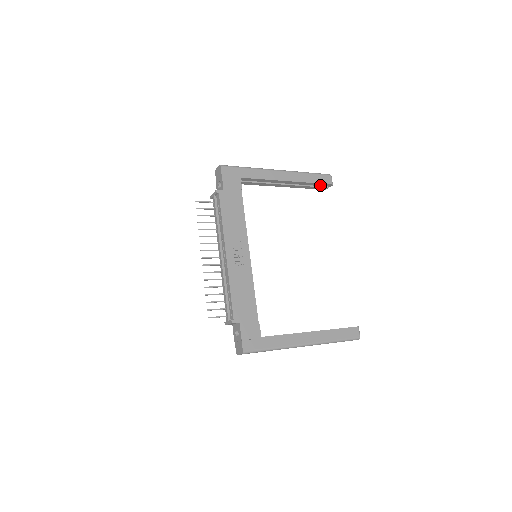
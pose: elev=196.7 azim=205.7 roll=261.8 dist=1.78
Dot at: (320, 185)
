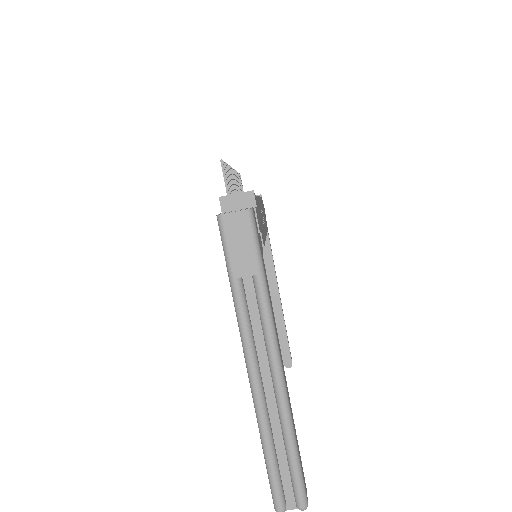
Dot at: (284, 350)
